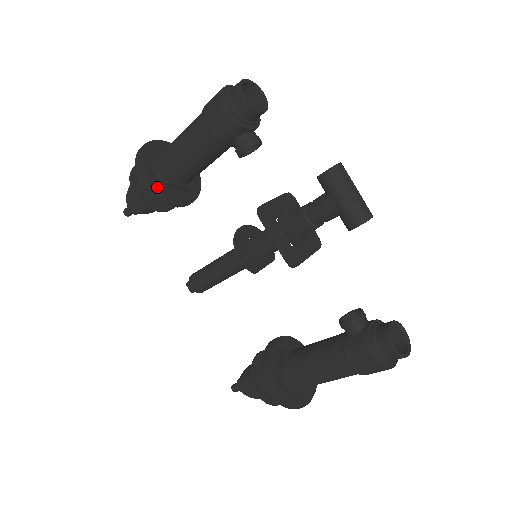
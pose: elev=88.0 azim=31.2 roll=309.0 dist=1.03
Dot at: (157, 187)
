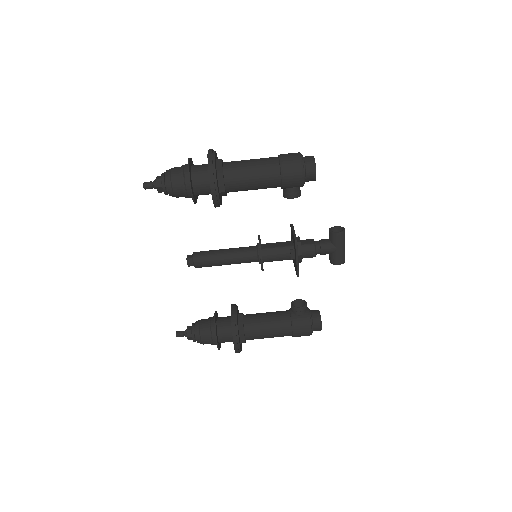
Dot at: occluded
